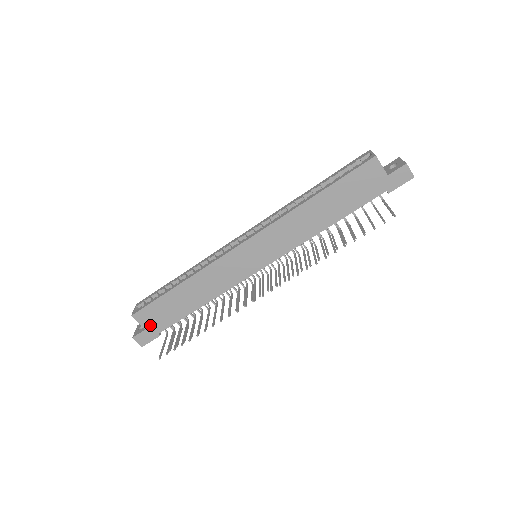
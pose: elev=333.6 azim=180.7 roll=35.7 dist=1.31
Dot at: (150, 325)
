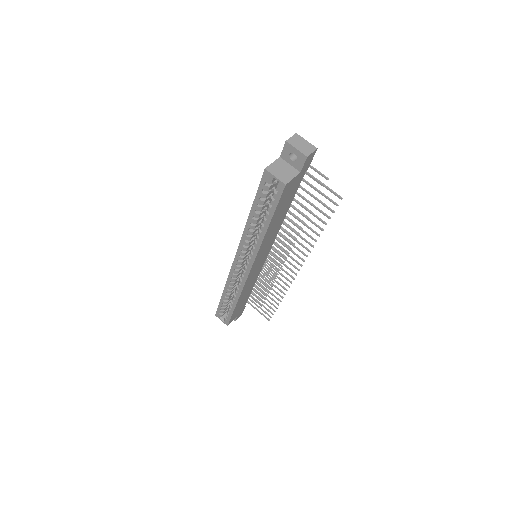
Dot at: (238, 314)
